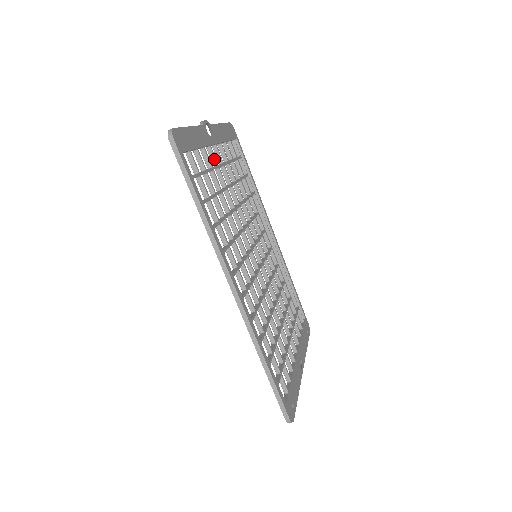
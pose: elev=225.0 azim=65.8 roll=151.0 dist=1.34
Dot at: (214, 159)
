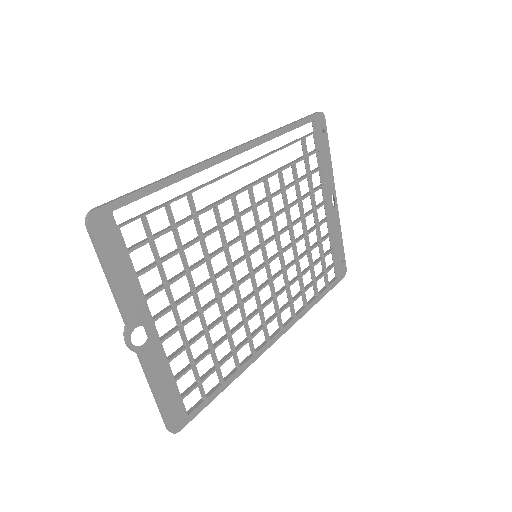
Dot at: (173, 333)
